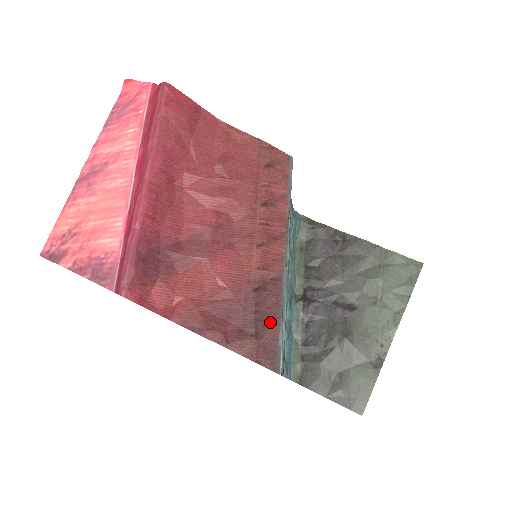
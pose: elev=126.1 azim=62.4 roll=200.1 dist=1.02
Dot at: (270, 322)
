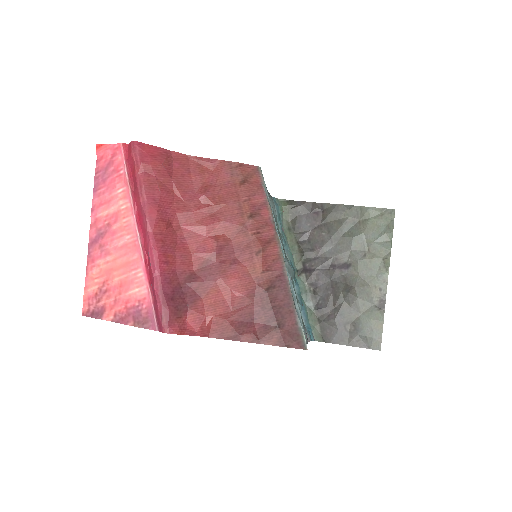
Dot at: (286, 312)
